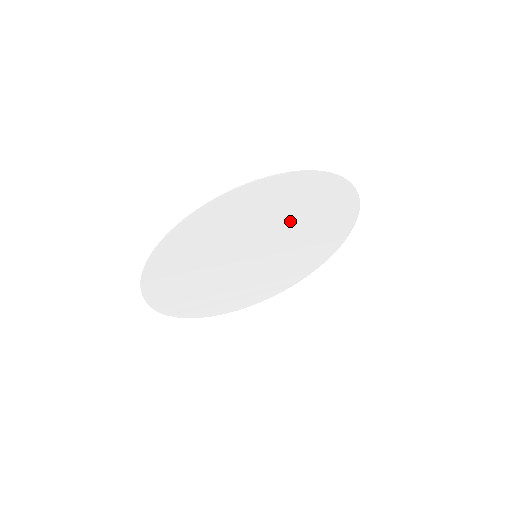
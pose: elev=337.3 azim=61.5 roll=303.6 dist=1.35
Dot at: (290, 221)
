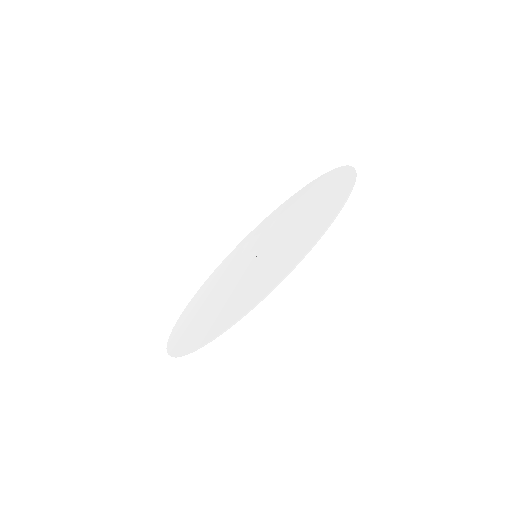
Dot at: (300, 217)
